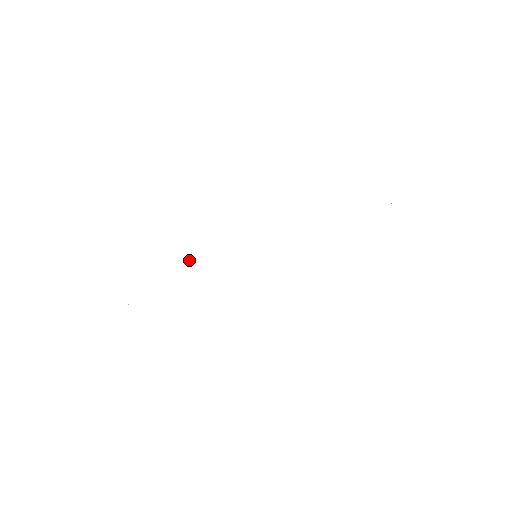
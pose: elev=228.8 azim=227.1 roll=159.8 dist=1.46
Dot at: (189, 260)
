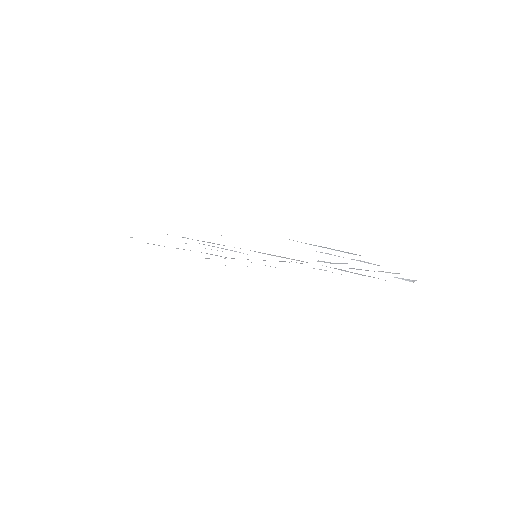
Dot at: (183, 237)
